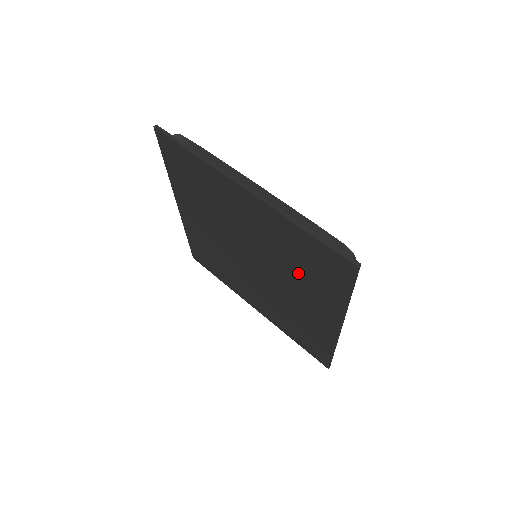
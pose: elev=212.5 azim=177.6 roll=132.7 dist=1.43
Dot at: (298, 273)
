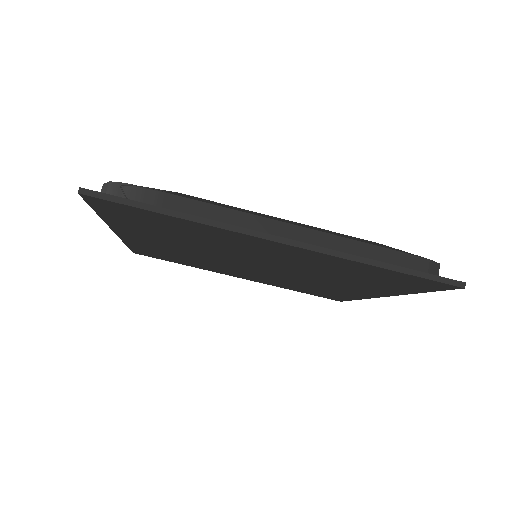
Dot at: (343, 278)
